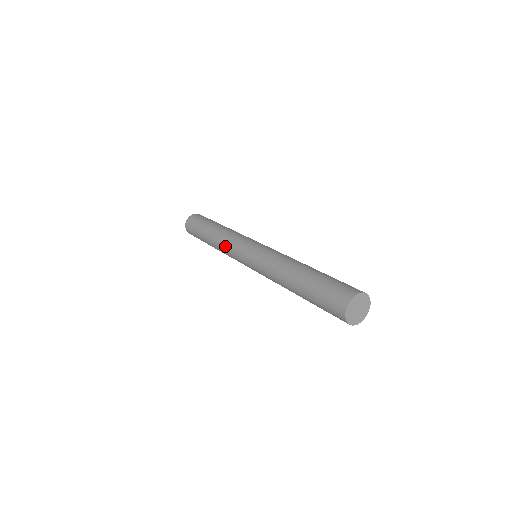
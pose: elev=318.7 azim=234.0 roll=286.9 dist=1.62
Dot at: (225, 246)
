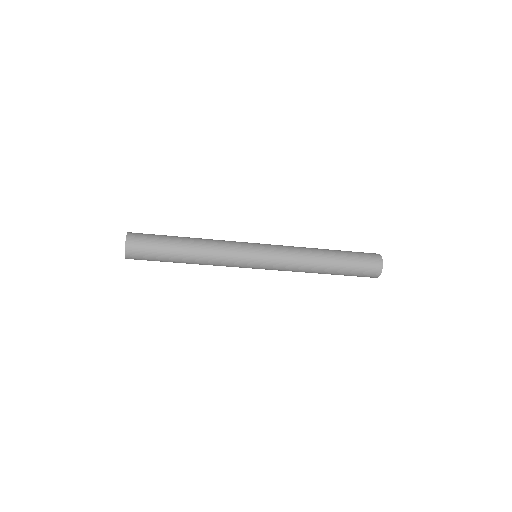
Dot at: (221, 264)
